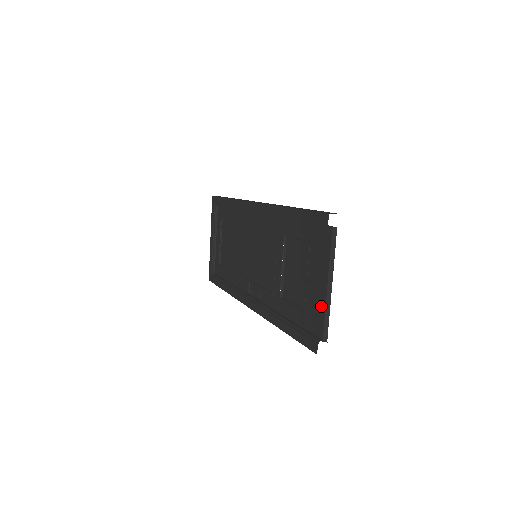
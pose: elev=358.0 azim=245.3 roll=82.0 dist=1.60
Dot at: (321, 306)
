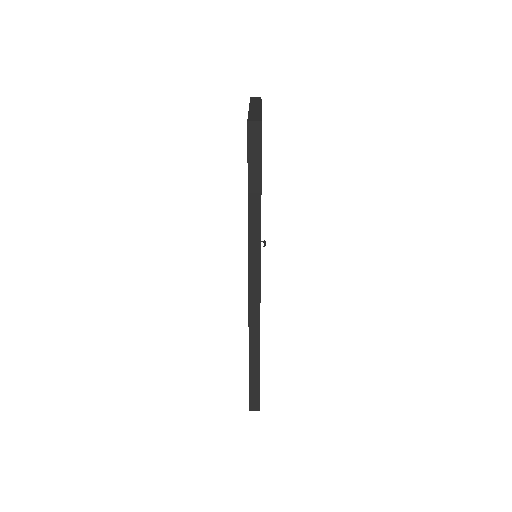
Dot at: occluded
